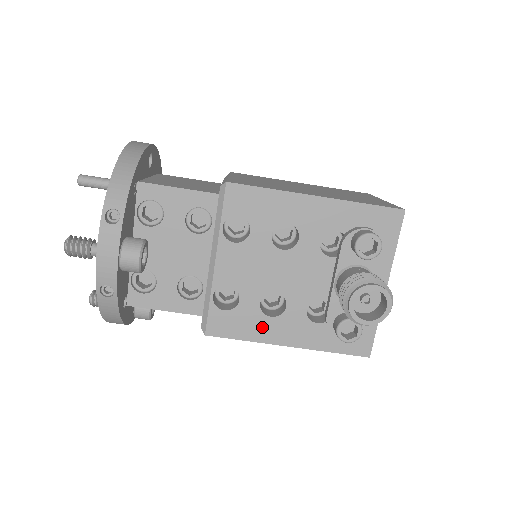
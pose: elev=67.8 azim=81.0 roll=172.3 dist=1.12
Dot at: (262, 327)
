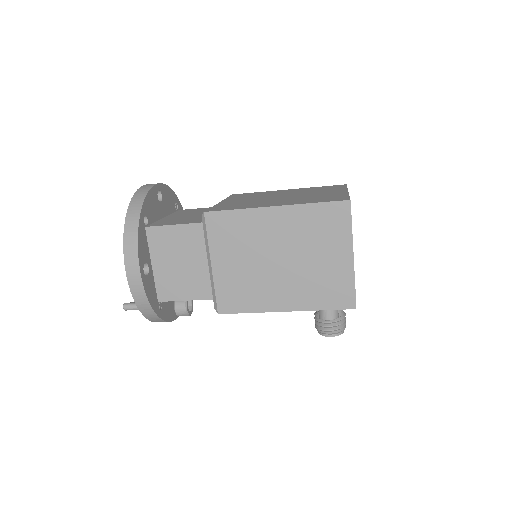
Dot at: occluded
